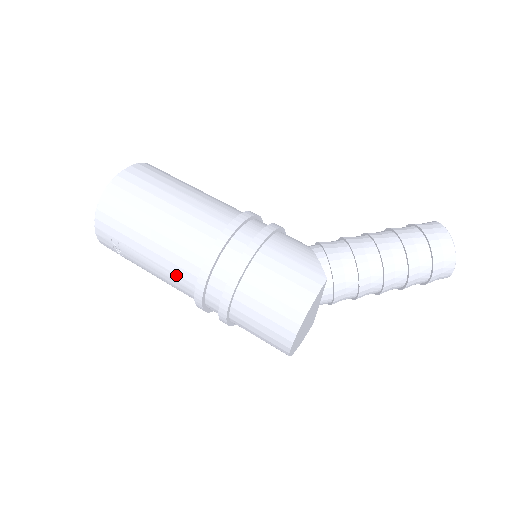
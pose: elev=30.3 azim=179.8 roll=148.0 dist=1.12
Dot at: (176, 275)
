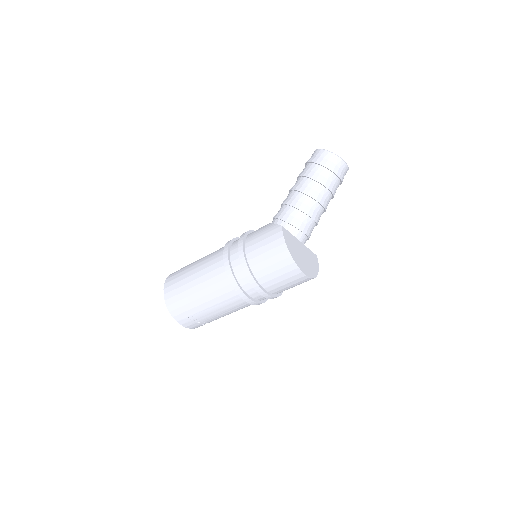
Dot at: (227, 300)
